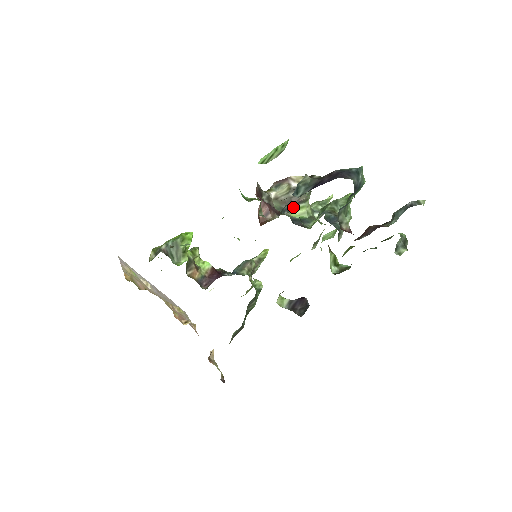
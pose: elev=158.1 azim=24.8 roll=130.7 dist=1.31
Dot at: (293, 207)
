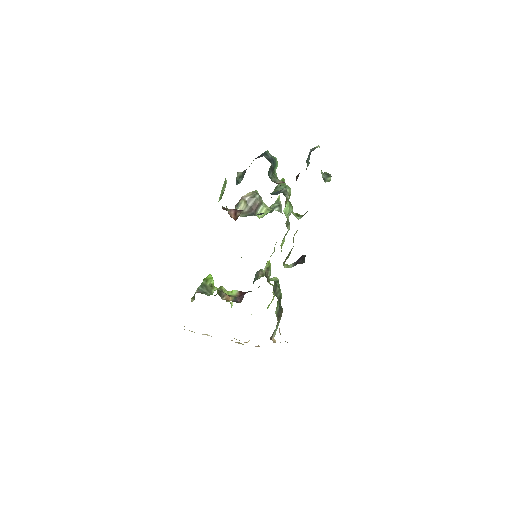
Dot at: (257, 212)
